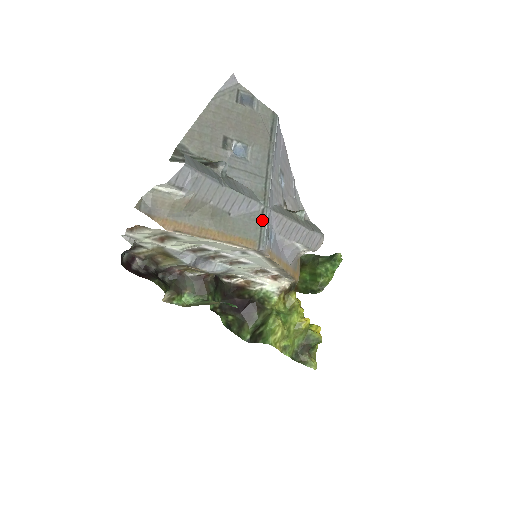
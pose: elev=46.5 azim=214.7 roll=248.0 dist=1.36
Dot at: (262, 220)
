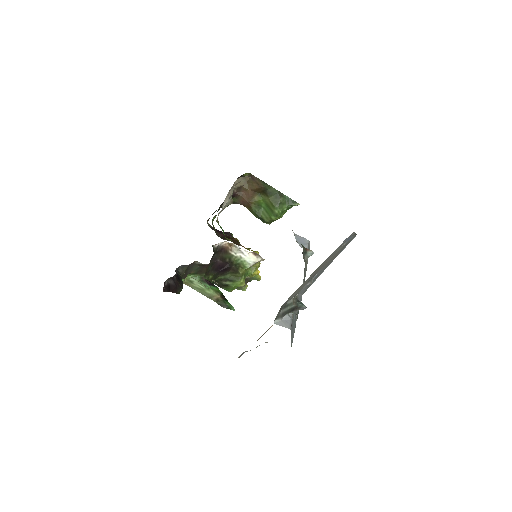
Dot at: occluded
